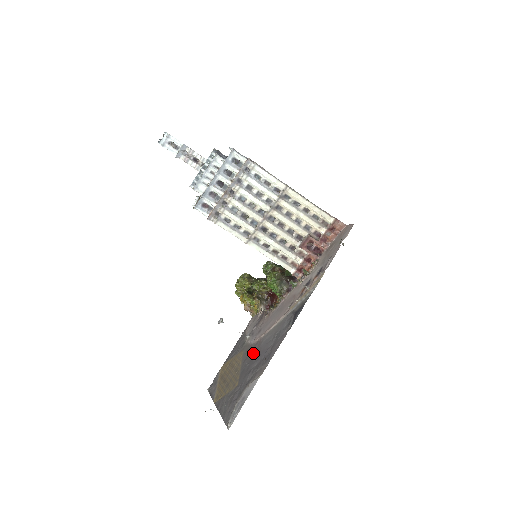
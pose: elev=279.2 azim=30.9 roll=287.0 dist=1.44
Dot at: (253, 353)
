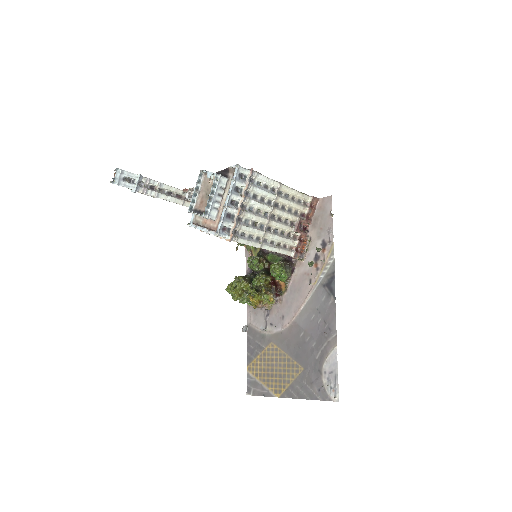
Dot at: (296, 337)
